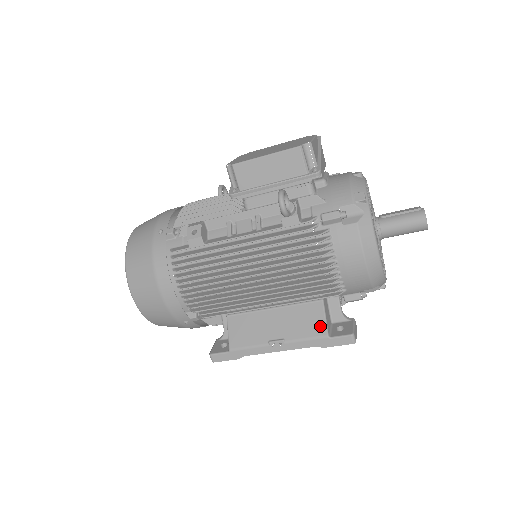
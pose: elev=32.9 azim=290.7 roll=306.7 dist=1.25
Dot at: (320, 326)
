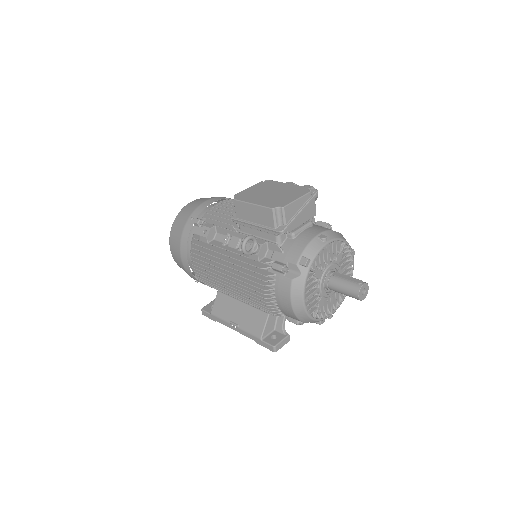
Dot at: (260, 330)
